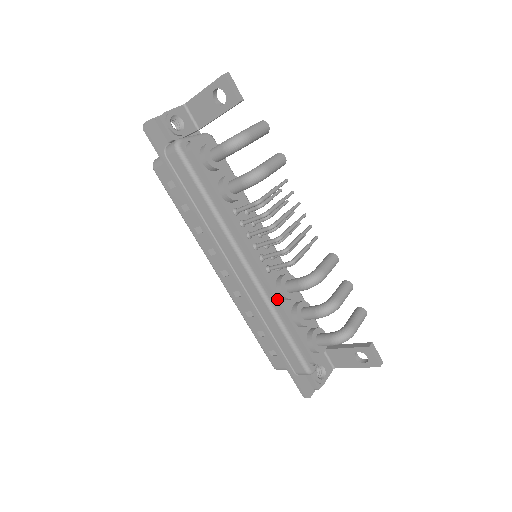
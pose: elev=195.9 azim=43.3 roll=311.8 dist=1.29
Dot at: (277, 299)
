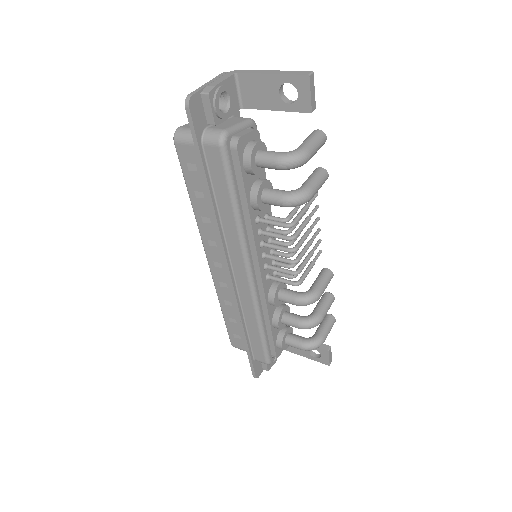
Dot at: (266, 305)
